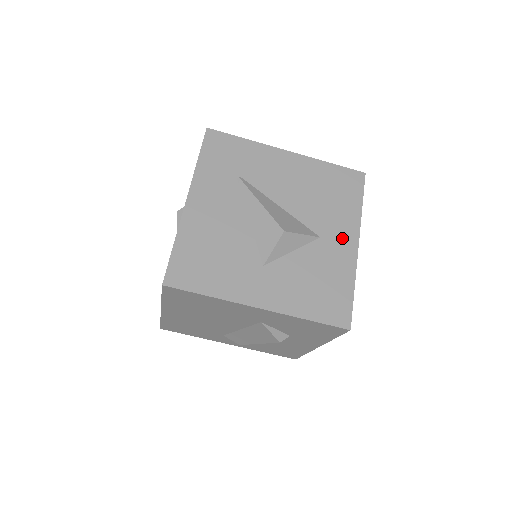
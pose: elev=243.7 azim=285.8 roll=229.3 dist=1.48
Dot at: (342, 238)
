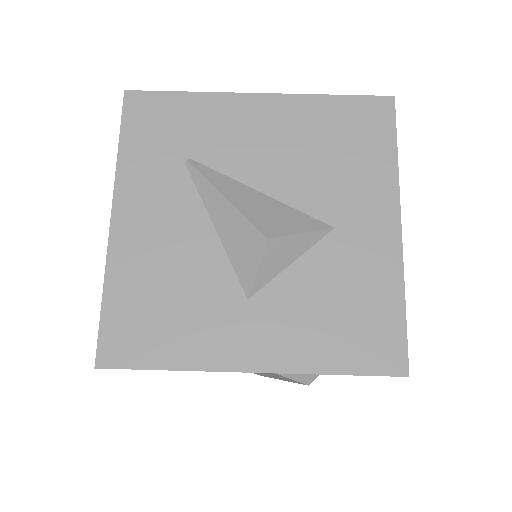
Dot at: (371, 220)
